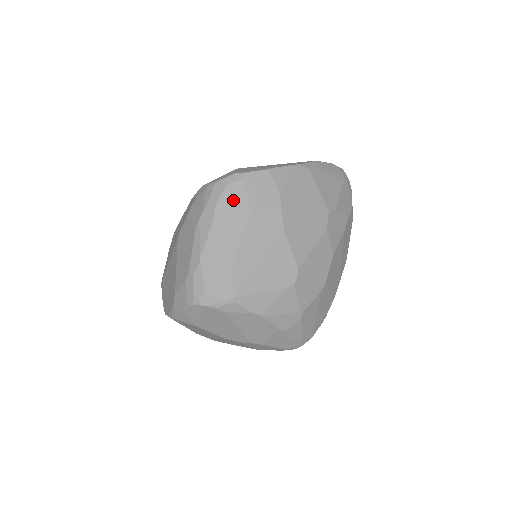
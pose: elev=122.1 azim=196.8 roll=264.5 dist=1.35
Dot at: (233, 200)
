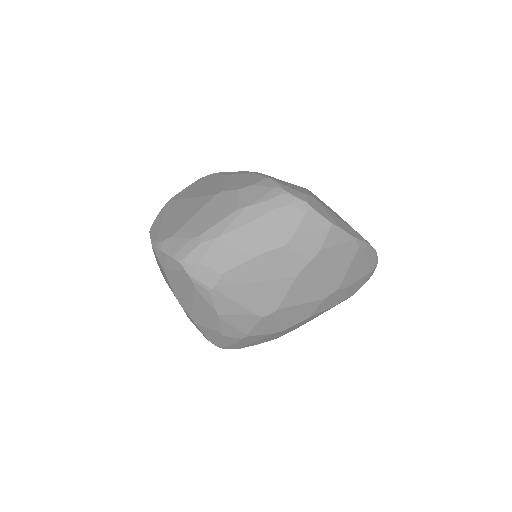
Dot at: (285, 221)
